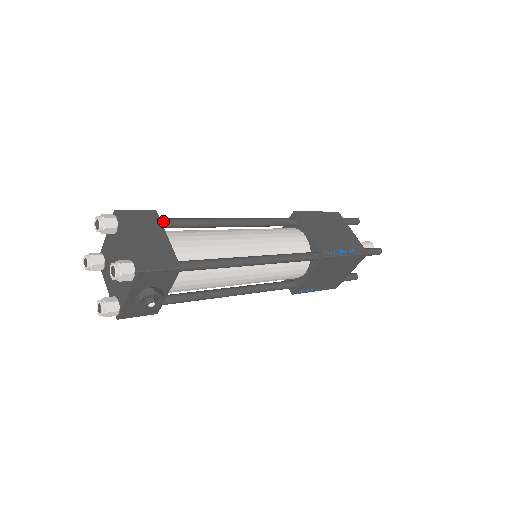
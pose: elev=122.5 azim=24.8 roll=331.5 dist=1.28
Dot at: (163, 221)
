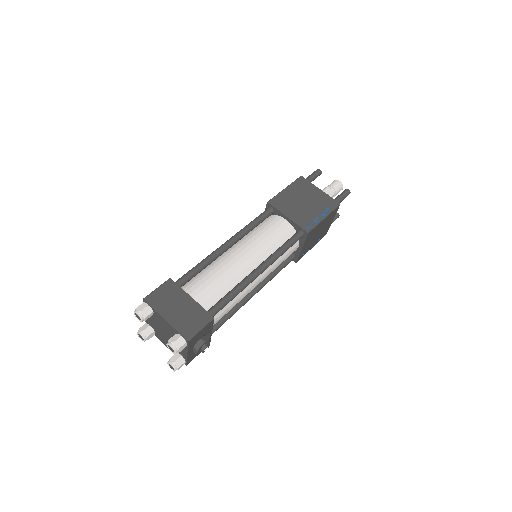
Dot at: (179, 283)
